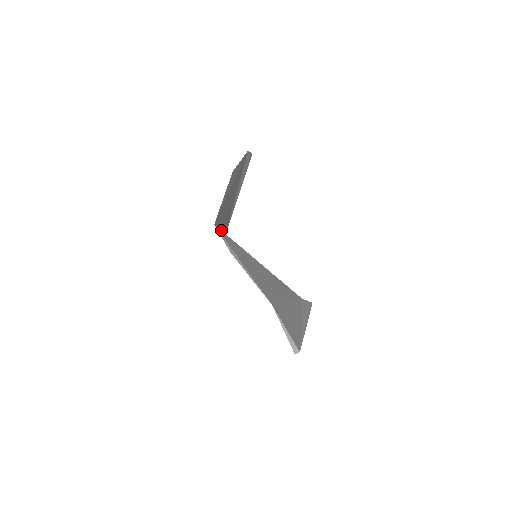
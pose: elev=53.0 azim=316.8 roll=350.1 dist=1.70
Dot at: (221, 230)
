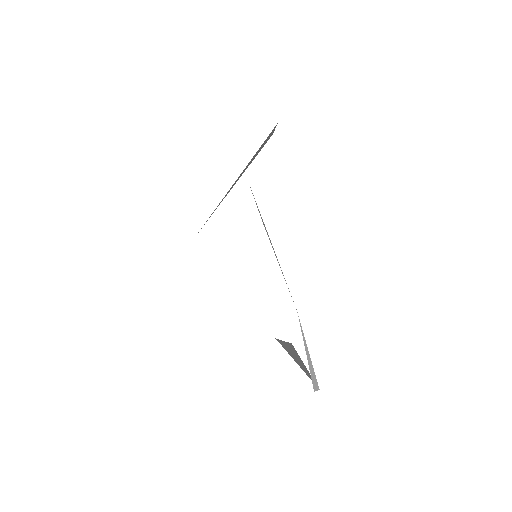
Dot at: occluded
